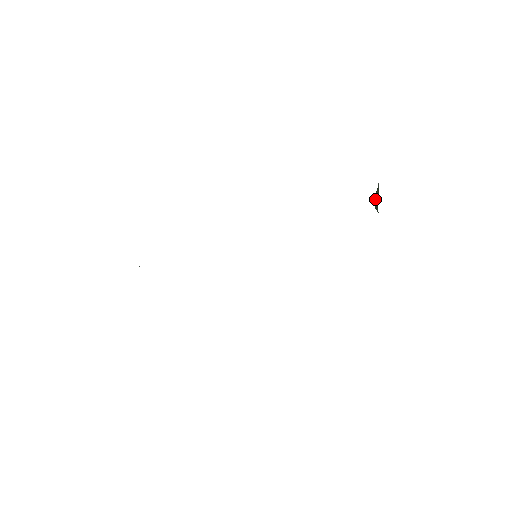
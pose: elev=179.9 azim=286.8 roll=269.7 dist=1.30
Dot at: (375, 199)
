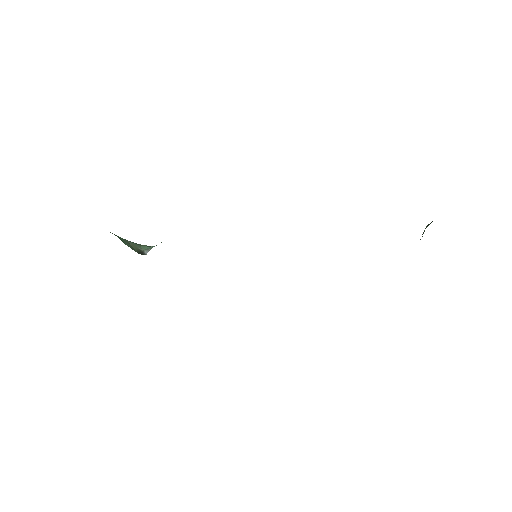
Dot at: occluded
